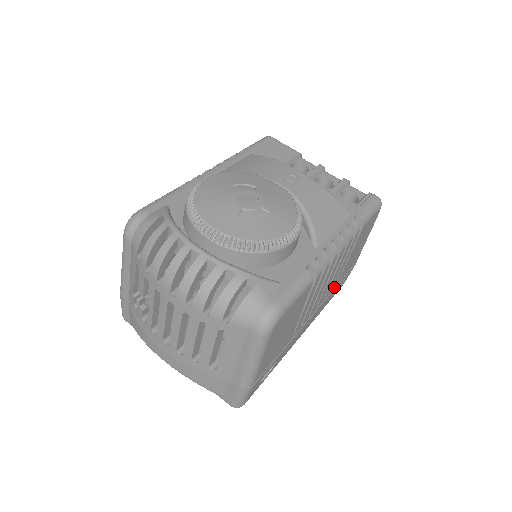
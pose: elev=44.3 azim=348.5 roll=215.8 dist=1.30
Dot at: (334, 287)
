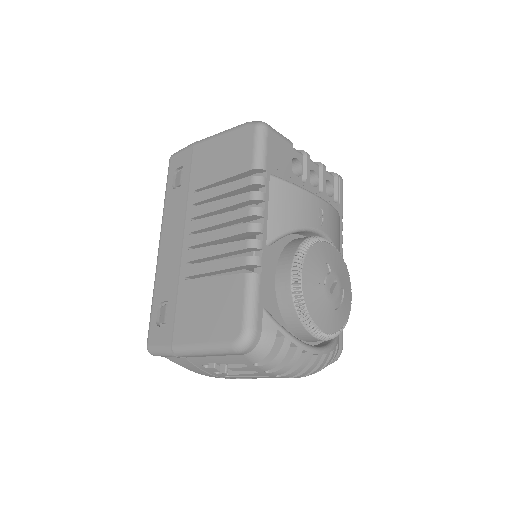
Dot at: occluded
